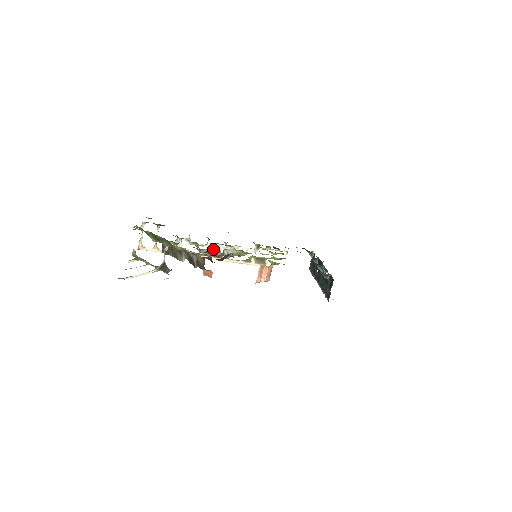
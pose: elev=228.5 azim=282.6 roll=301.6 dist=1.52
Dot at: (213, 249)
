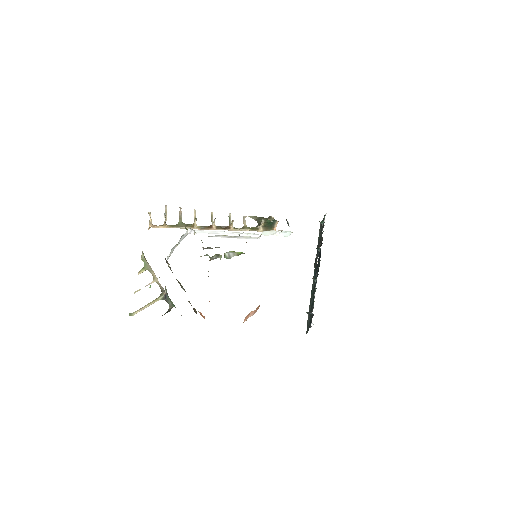
Dot at: (214, 255)
